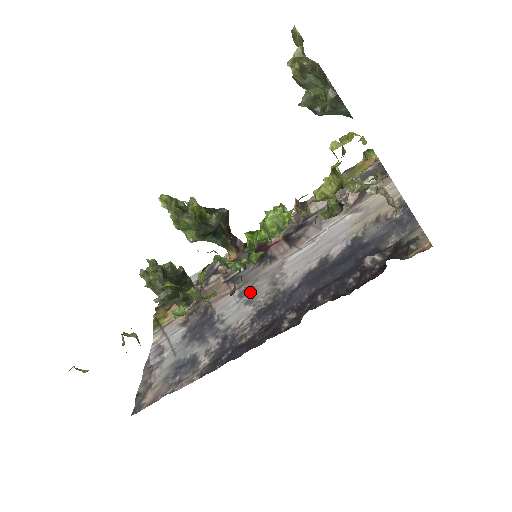
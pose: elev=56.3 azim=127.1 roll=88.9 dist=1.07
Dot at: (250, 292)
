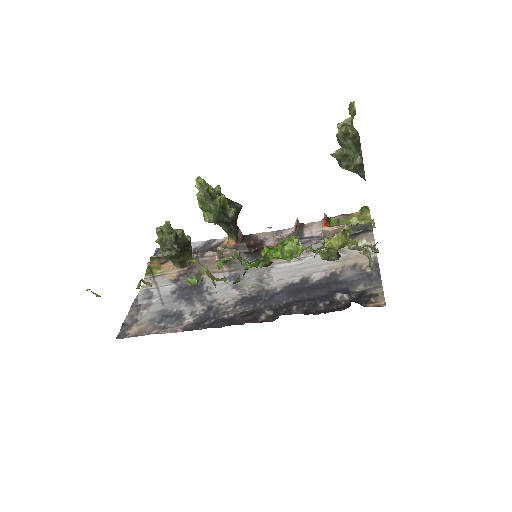
Dot at: occluded
